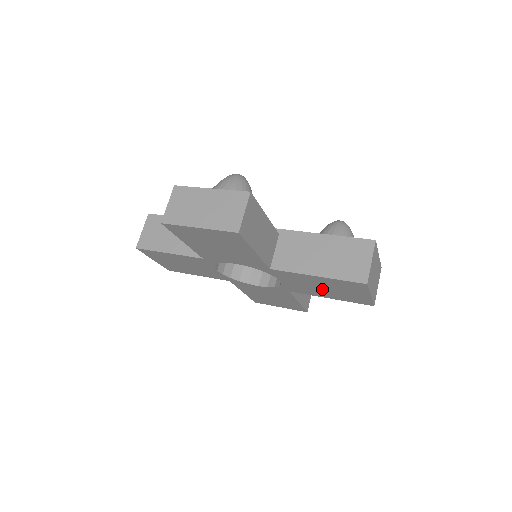
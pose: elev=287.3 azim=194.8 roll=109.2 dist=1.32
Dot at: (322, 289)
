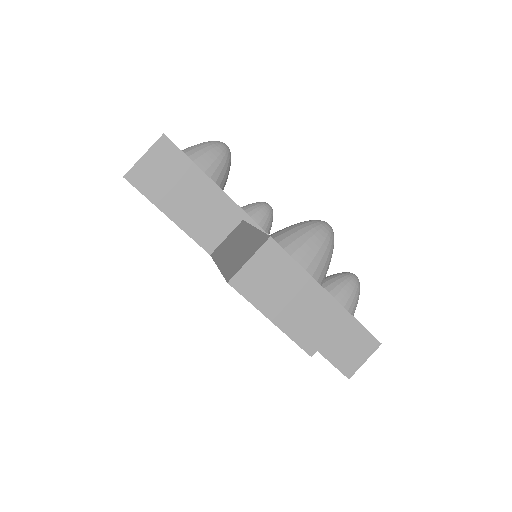
Dot at: occluded
